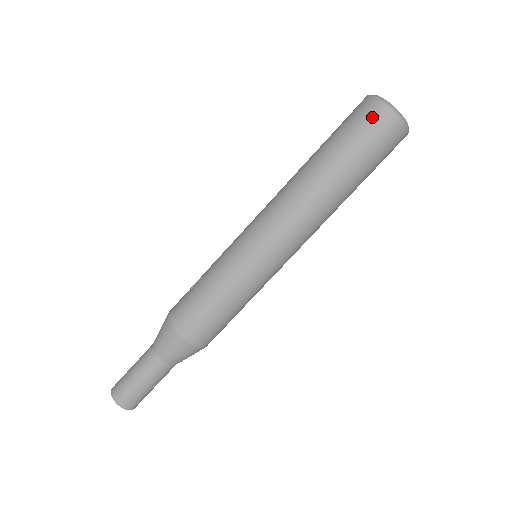
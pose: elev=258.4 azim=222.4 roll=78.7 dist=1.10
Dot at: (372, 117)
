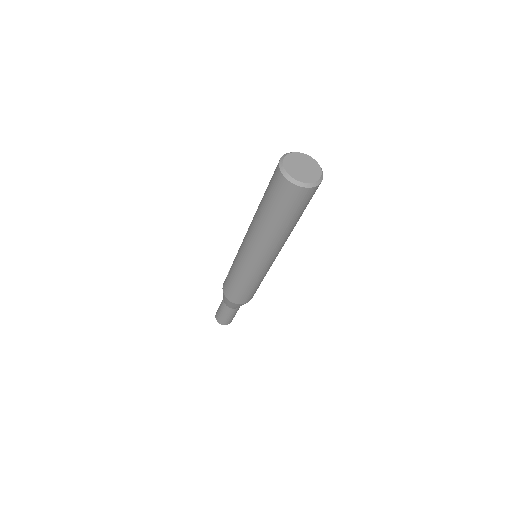
Dot at: (281, 188)
